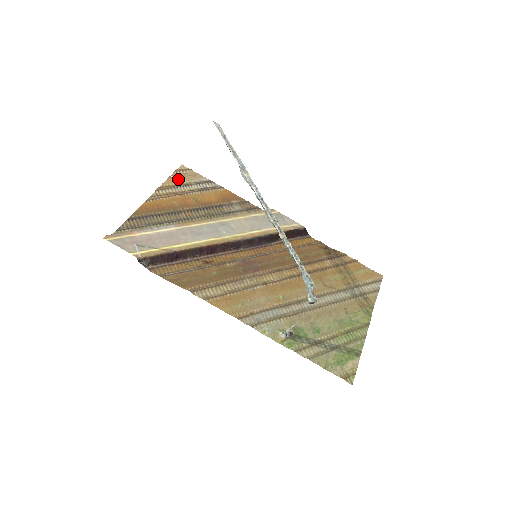
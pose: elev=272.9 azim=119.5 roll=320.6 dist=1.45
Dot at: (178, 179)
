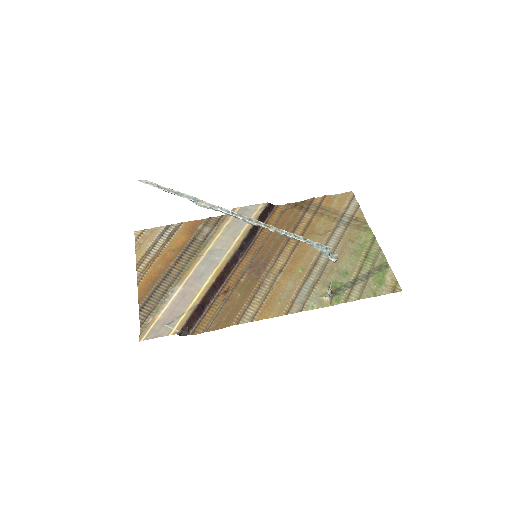
Dot at: (143, 246)
